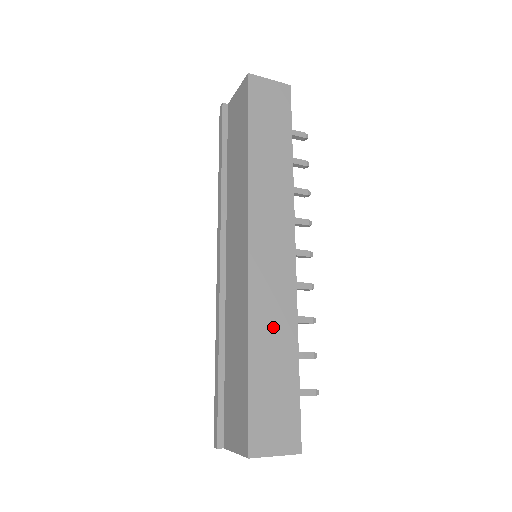
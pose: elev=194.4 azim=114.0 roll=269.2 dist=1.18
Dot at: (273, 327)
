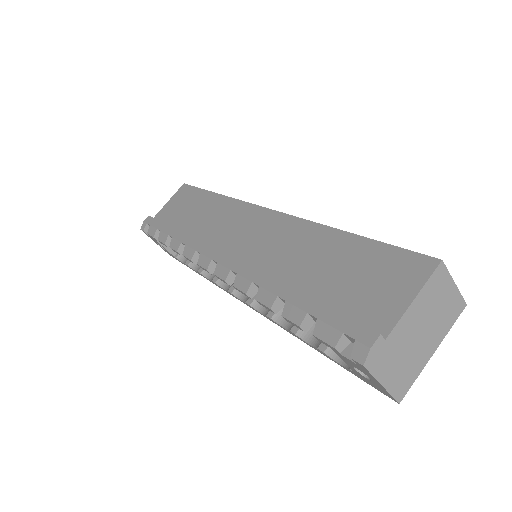
Dot at: occluded
